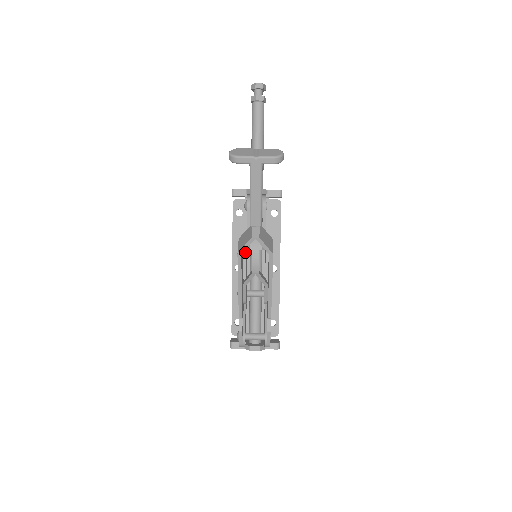
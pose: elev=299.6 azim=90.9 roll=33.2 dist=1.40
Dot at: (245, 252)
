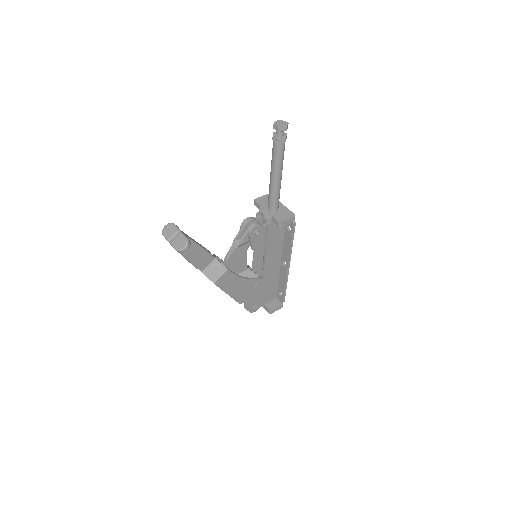
Dot at: occluded
